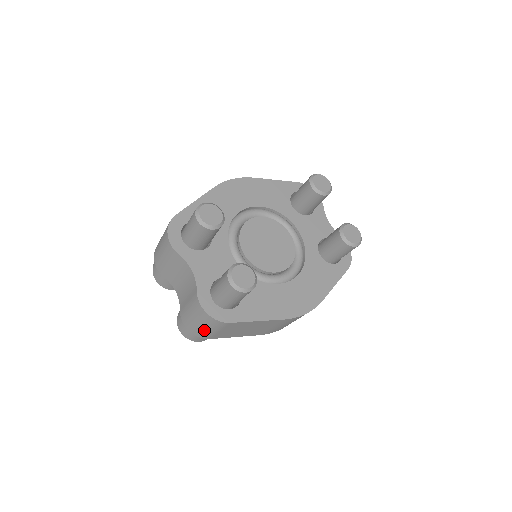
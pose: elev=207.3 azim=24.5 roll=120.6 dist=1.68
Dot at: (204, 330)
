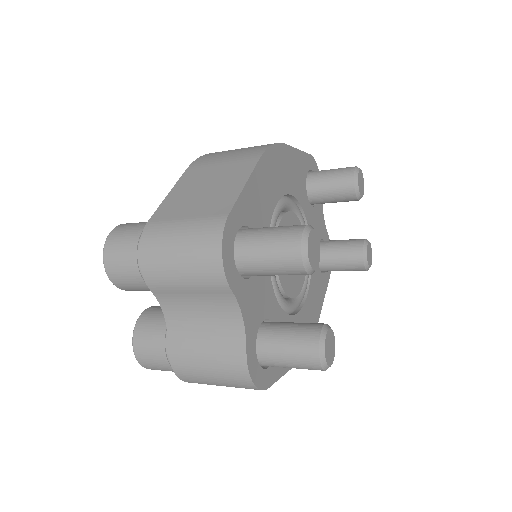
Dot at: (212, 384)
